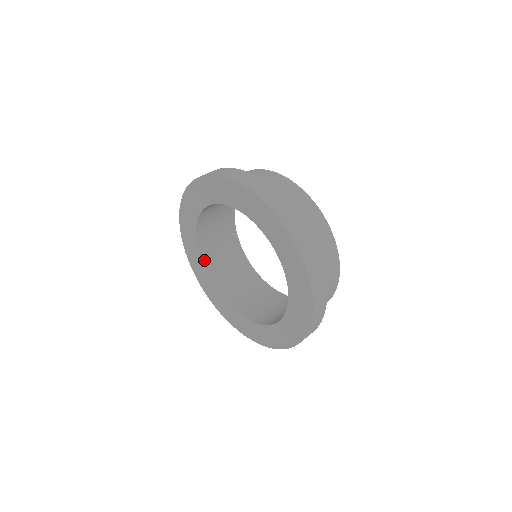
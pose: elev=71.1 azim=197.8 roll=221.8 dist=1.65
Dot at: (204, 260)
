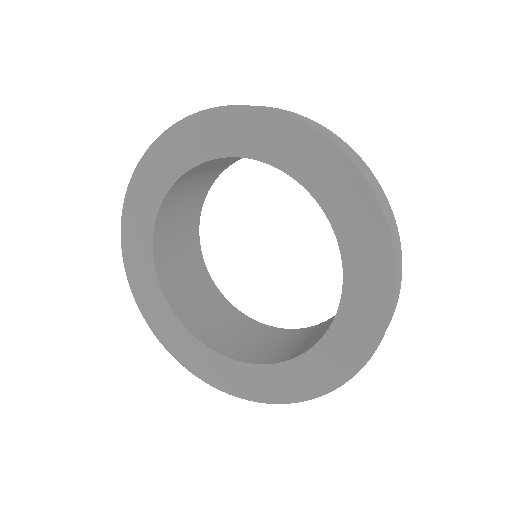
Dot at: (163, 283)
